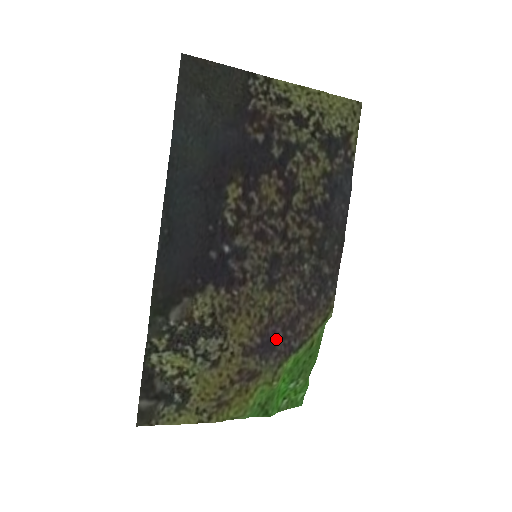
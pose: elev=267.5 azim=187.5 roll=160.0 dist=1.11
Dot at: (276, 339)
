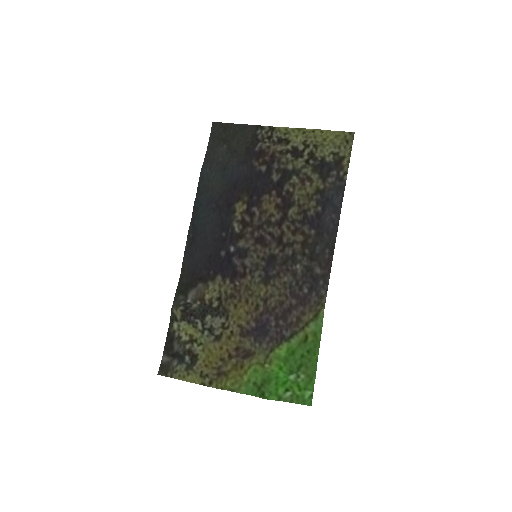
Dot at: (269, 326)
